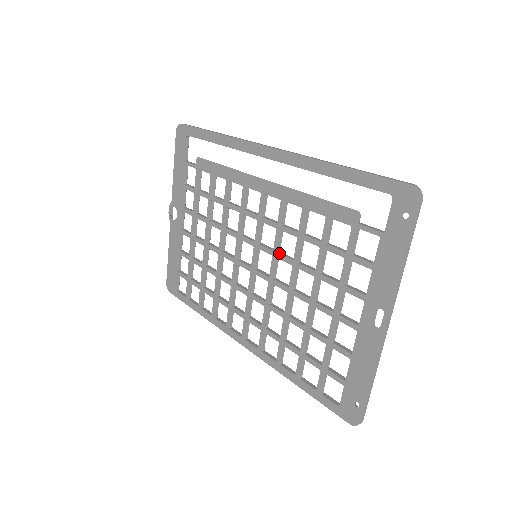
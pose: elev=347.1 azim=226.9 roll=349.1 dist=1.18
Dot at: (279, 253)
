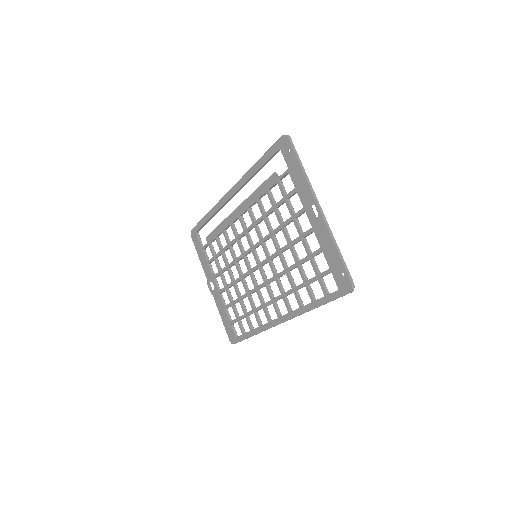
Dot at: (262, 238)
